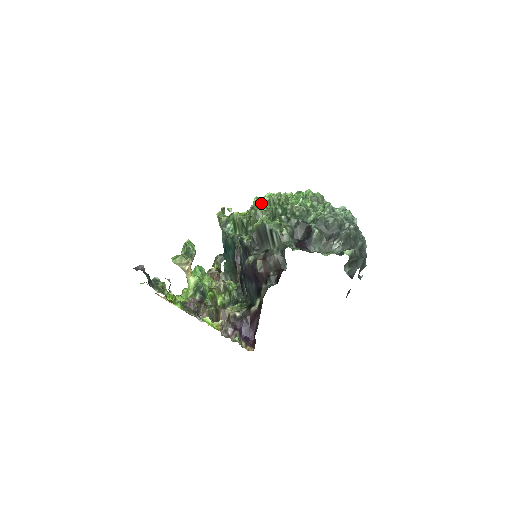
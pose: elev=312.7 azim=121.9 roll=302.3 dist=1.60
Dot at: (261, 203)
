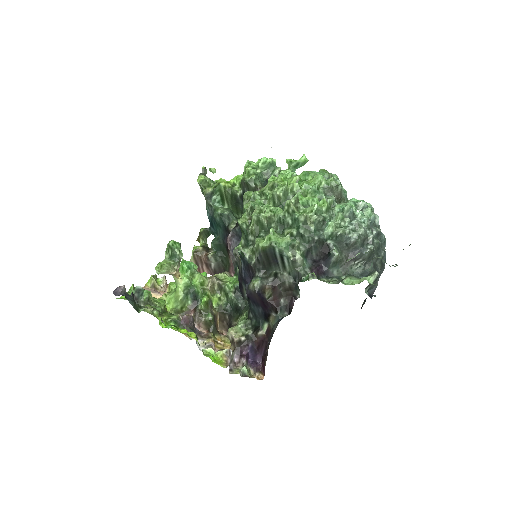
Dot at: (256, 176)
